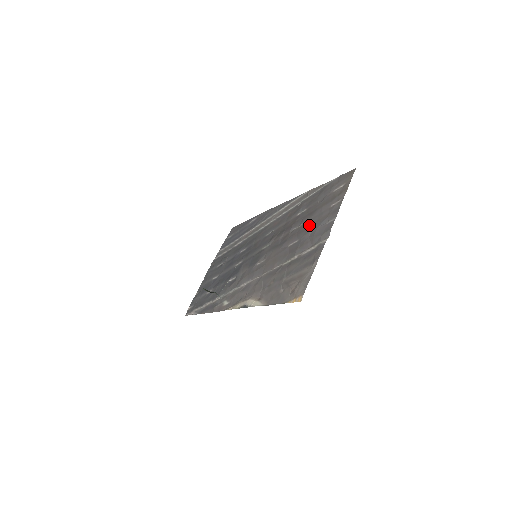
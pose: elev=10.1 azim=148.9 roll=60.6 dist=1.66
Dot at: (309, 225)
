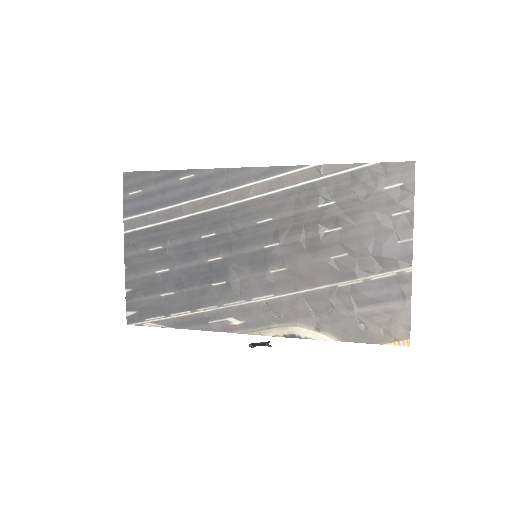
Dot at: (361, 235)
